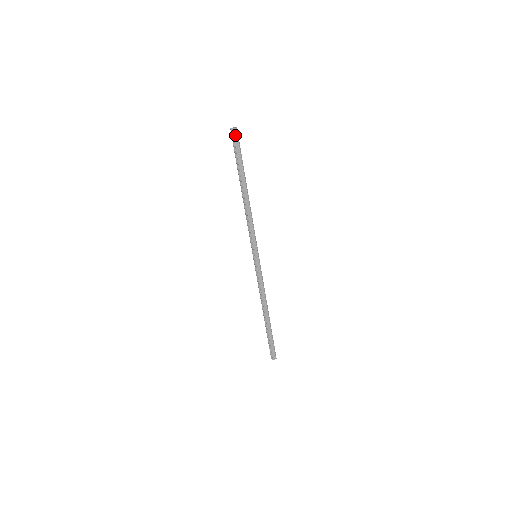
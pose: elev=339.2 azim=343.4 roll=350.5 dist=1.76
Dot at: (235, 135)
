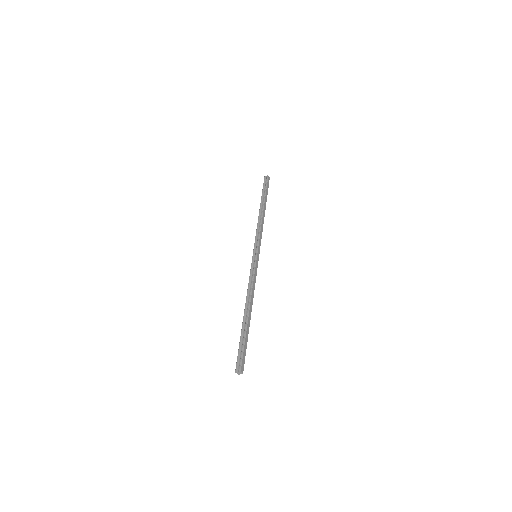
Dot at: (268, 180)
